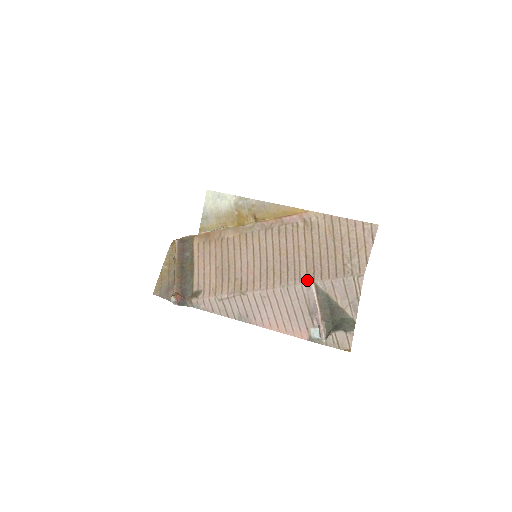
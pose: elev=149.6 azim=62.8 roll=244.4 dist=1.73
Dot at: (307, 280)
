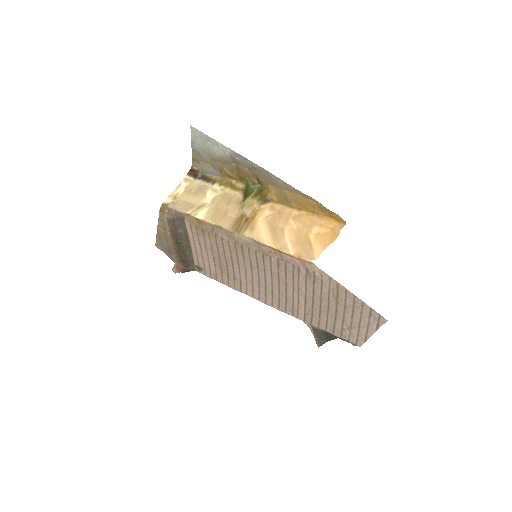
Dot at: (304, 321)
